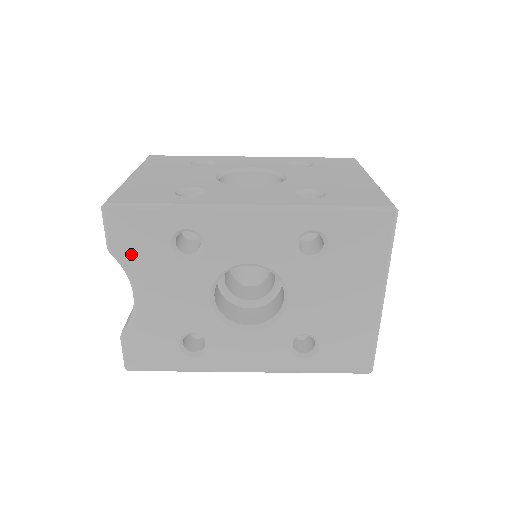
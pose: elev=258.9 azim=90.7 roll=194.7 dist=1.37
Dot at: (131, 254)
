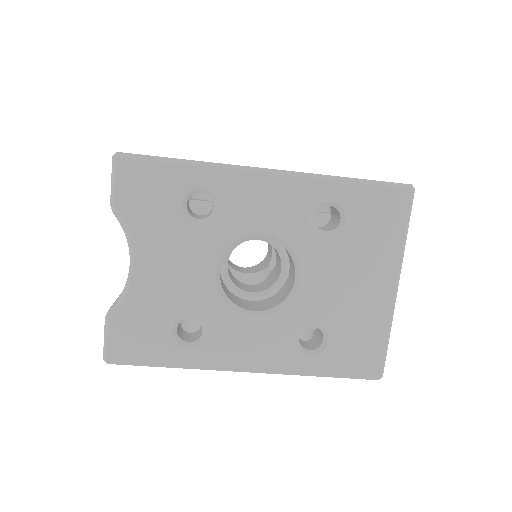
Dot at: (136, 213)
